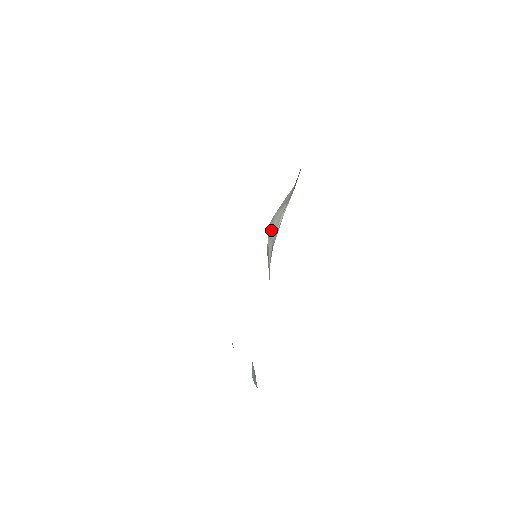
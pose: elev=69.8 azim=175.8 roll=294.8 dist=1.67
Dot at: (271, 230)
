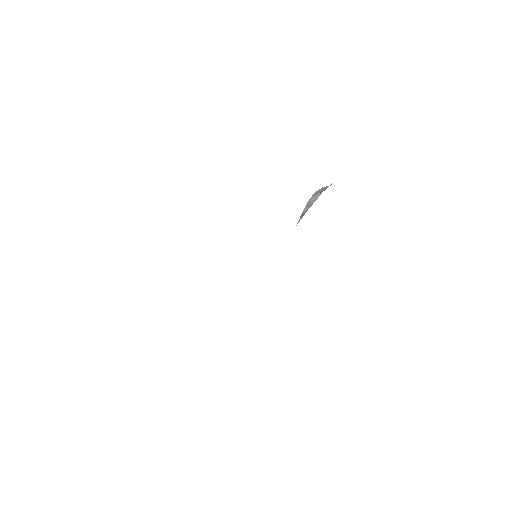
Dot at: occluded
